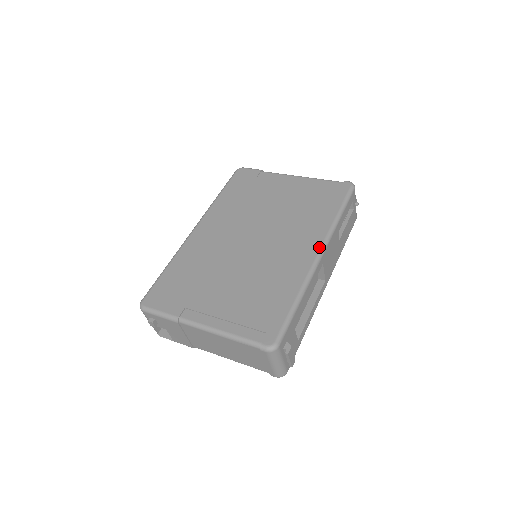
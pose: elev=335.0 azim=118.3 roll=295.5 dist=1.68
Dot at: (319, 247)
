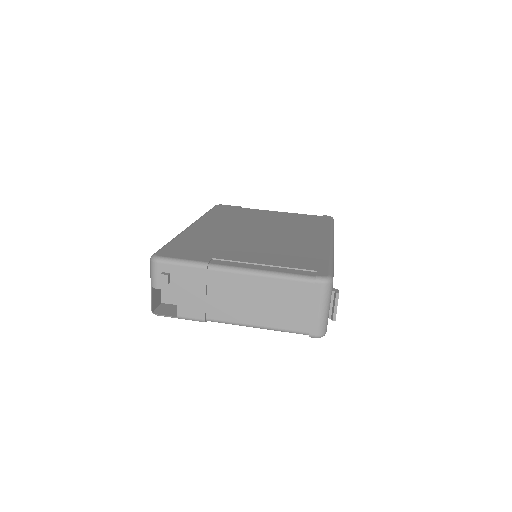
Dot at: (329, 237)
